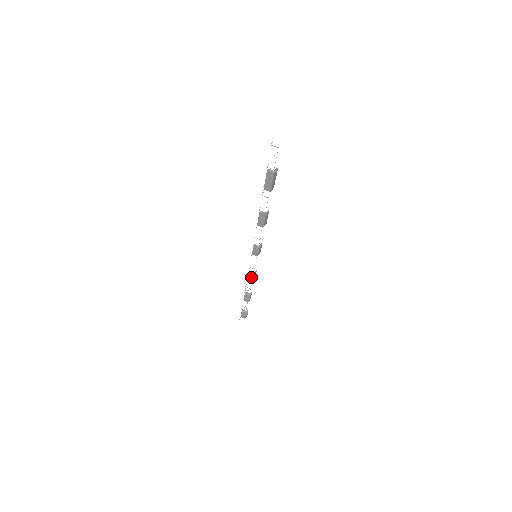
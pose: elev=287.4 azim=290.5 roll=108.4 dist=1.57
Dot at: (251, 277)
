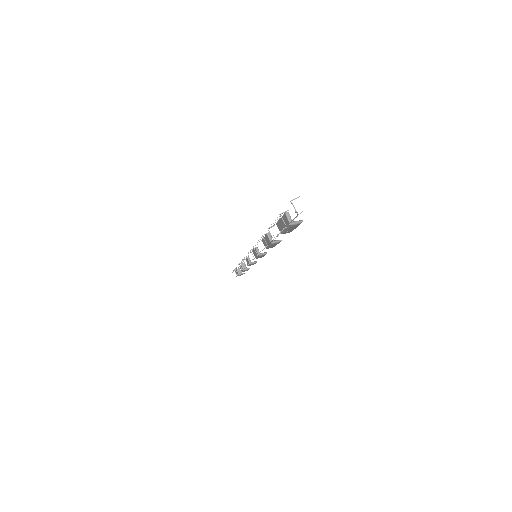
Dot at: (248, 262)
